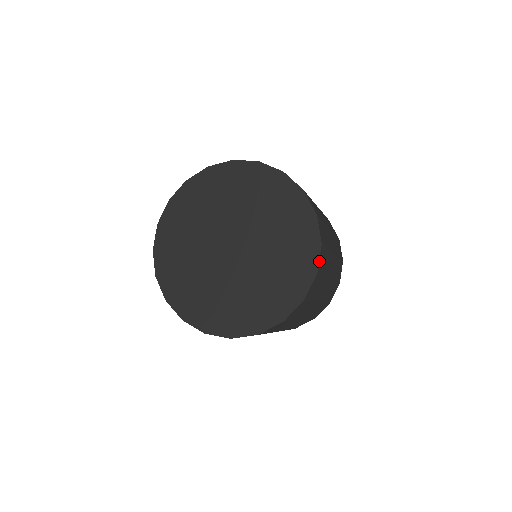
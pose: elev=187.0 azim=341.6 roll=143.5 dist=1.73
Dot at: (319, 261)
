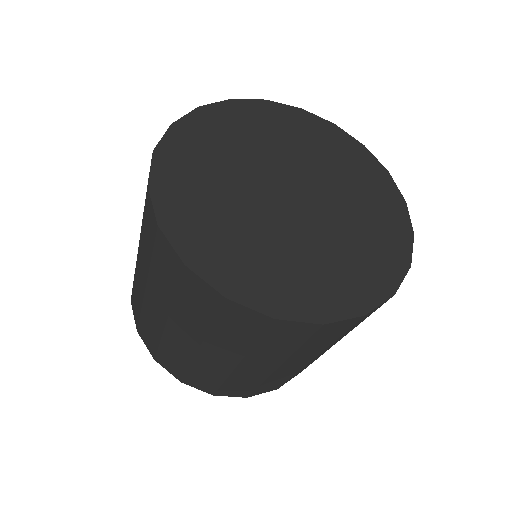
Dot at: (397, 190)
